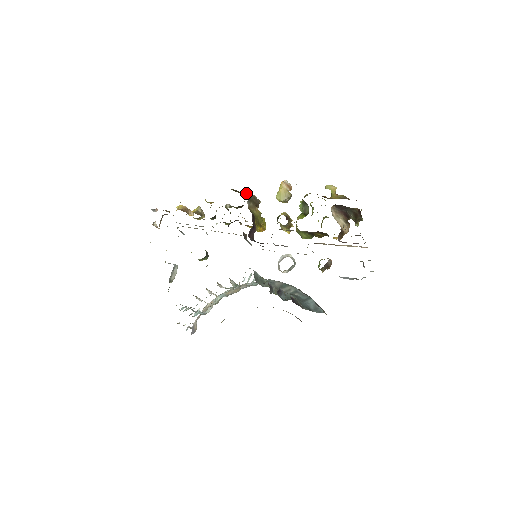
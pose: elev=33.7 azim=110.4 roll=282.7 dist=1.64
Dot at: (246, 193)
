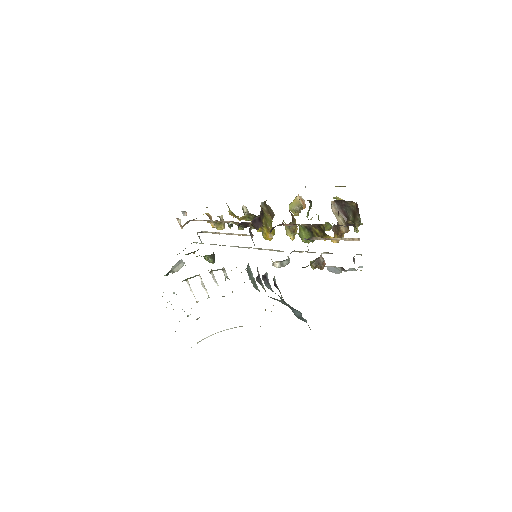
Dot at: occluded
